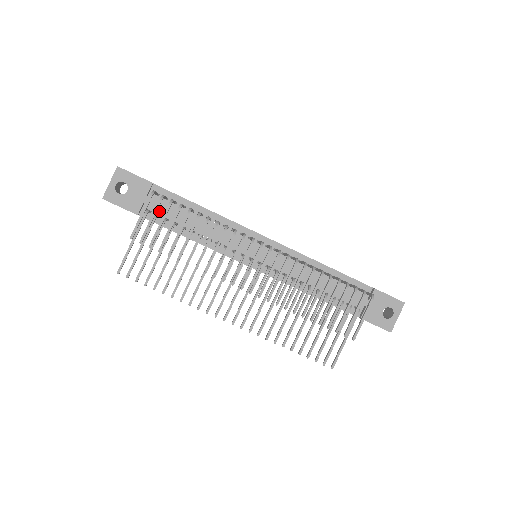
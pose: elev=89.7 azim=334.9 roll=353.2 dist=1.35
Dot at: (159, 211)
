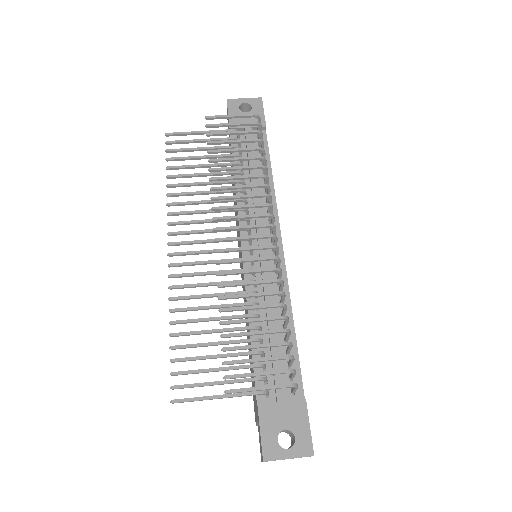
Dot at: (244, 145)
